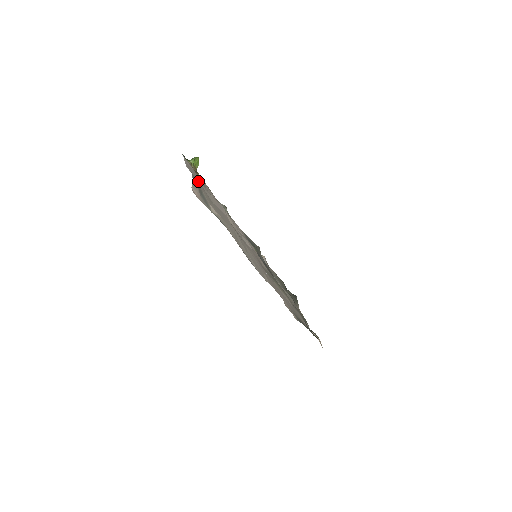
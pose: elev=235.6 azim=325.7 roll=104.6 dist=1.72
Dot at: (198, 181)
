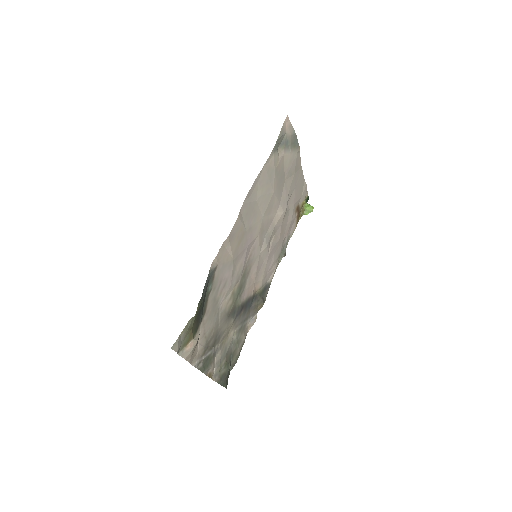
Dot at: (296, 173)
